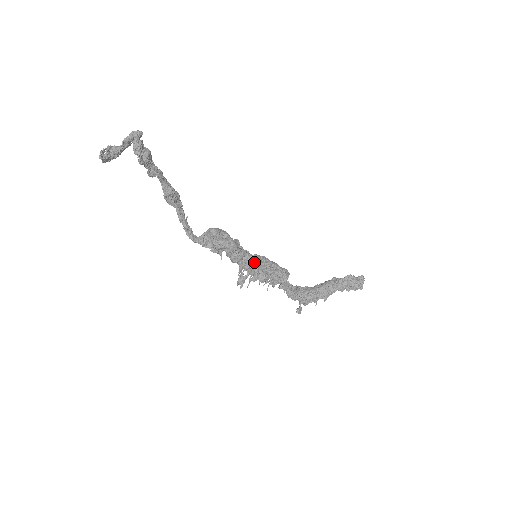
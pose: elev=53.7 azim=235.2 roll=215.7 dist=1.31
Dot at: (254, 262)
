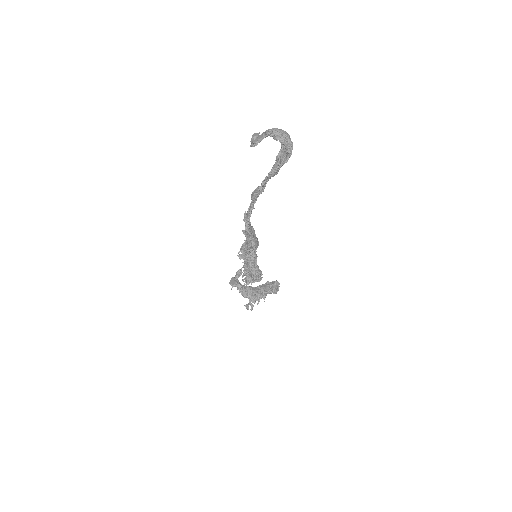
Dot at: (256, 261)
